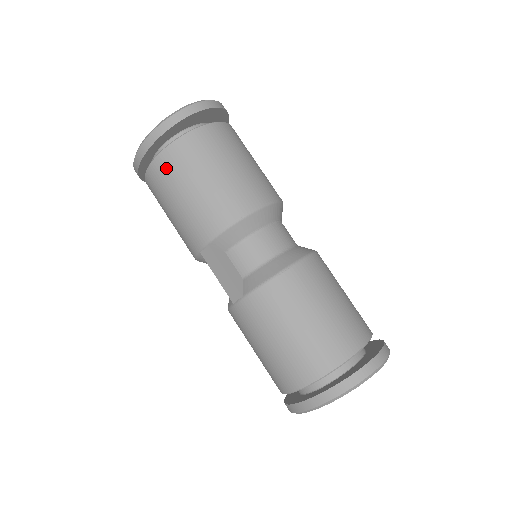
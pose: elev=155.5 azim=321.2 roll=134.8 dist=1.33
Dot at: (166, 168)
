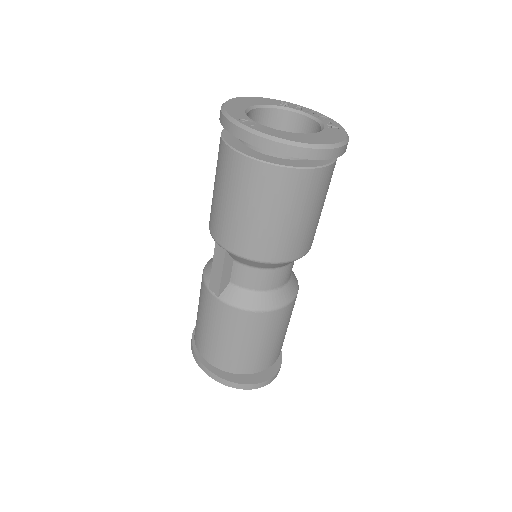
Dot at: (245, 175)
